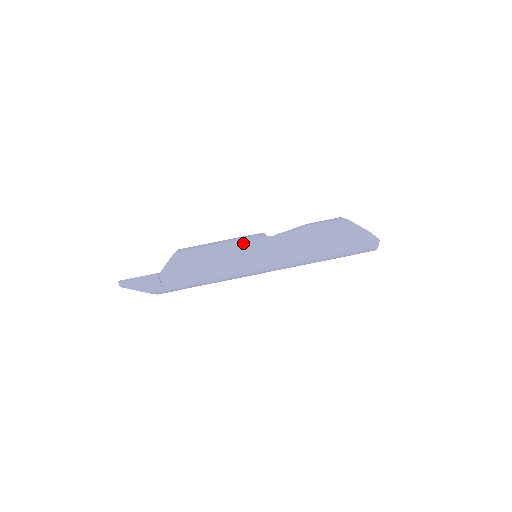
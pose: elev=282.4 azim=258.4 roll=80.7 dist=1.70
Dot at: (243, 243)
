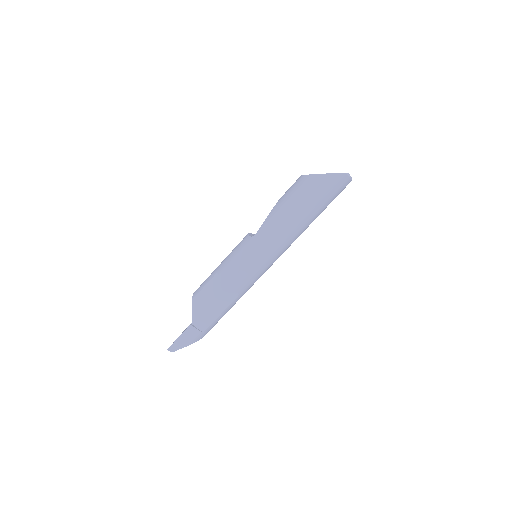
Dot at: (237, 256)
